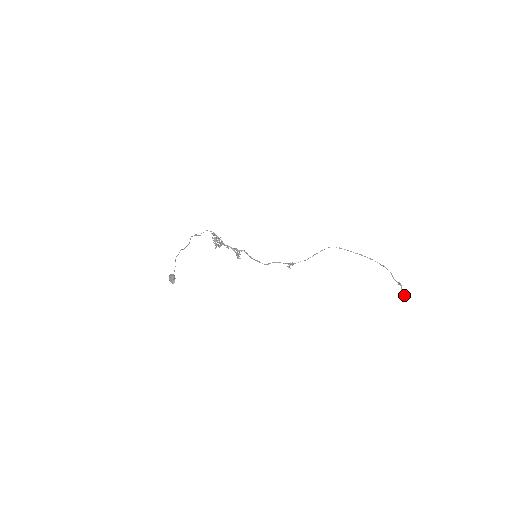
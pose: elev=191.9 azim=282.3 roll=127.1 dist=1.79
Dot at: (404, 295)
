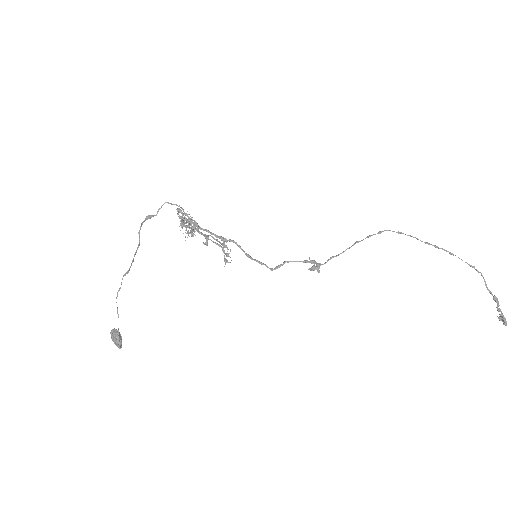
Dot at: occluded
